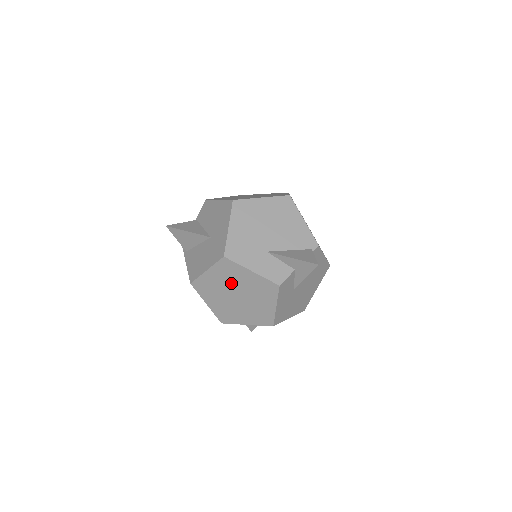
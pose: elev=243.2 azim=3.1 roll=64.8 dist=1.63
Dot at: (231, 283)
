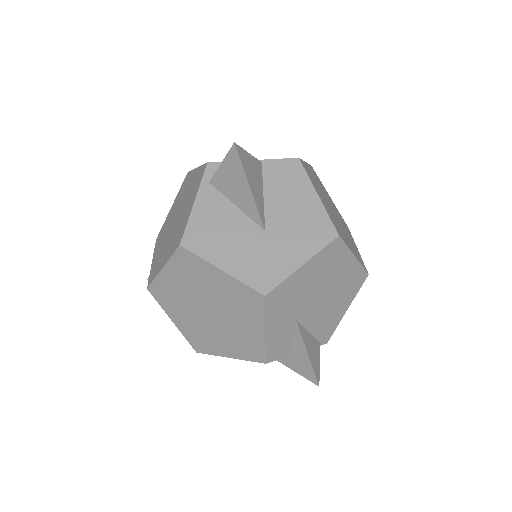
Dot at: (225, 304)
